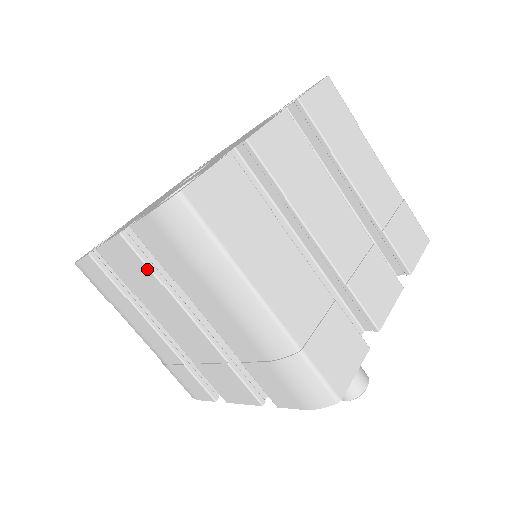
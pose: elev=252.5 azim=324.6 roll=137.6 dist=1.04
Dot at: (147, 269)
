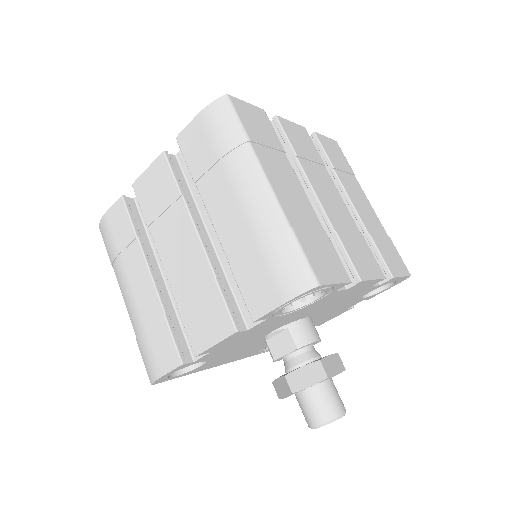
Dot at: (174, 182)
